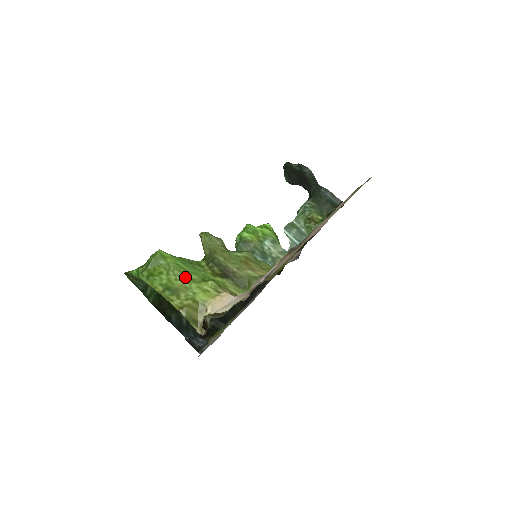
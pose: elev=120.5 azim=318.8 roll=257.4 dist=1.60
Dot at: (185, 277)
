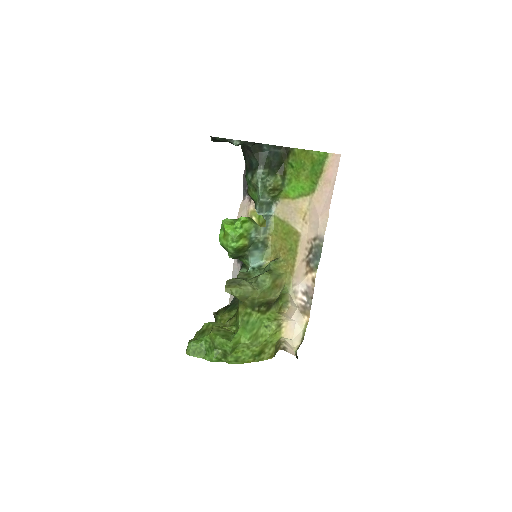
Dot at: (259, 339)
